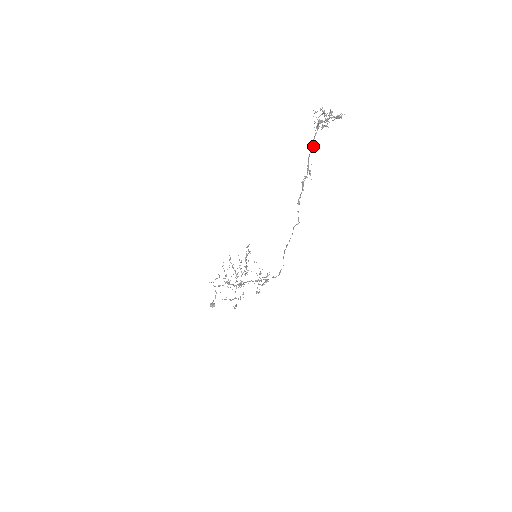
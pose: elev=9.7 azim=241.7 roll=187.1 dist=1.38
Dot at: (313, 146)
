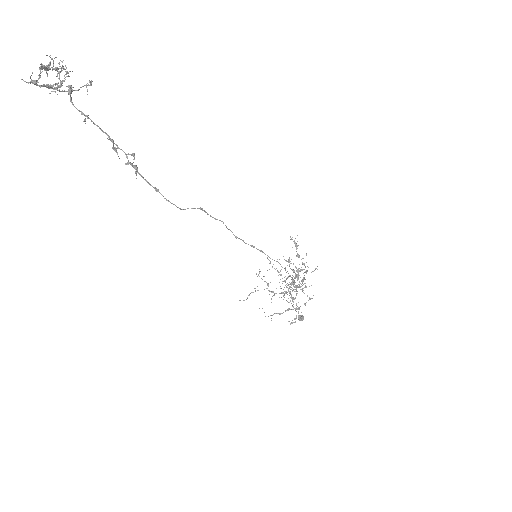
Dot at: (87, 117)
